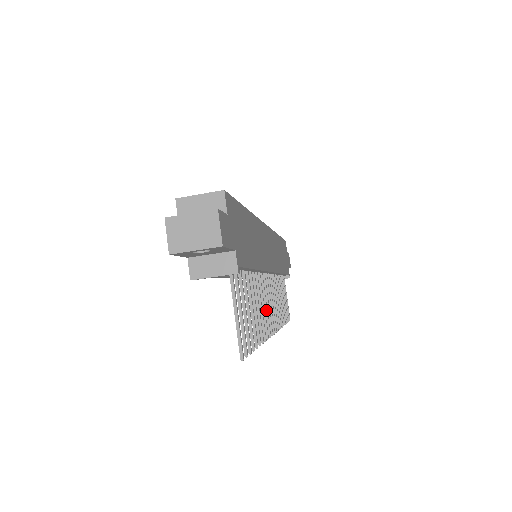
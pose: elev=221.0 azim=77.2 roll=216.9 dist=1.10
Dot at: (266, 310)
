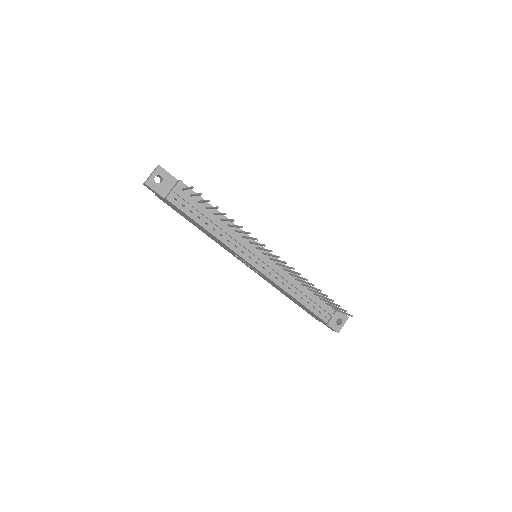
Dot at: (258, 244)
